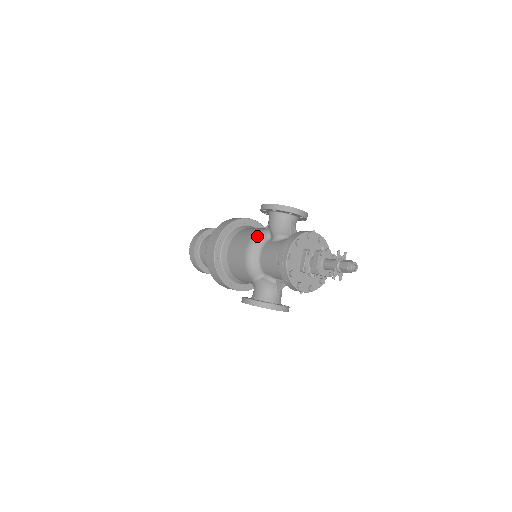
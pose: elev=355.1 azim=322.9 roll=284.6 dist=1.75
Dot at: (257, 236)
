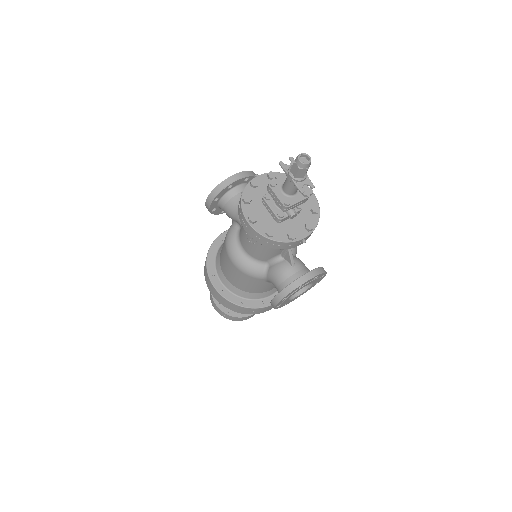
Dot at: (227, 237)
